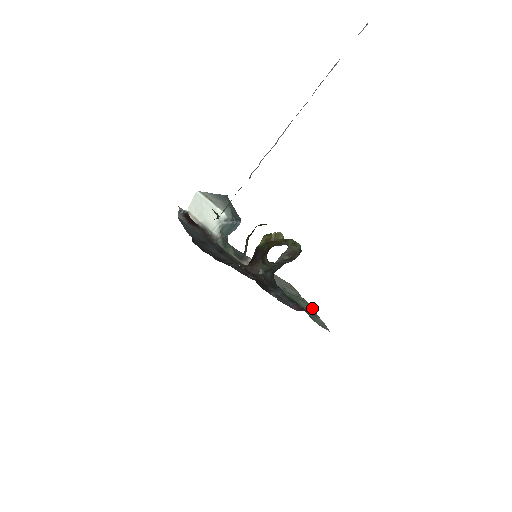
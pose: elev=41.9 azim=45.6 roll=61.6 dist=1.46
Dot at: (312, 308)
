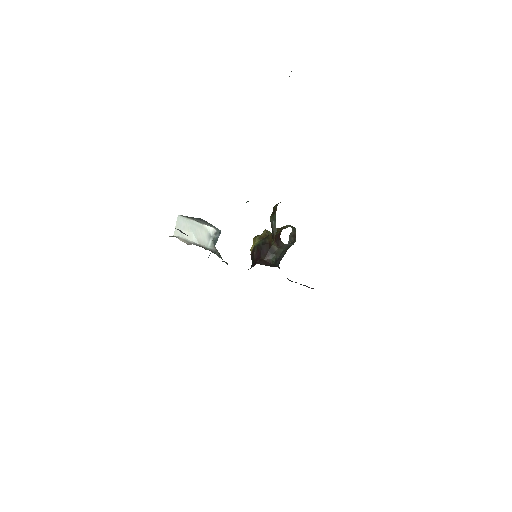
Dot at: occluded
